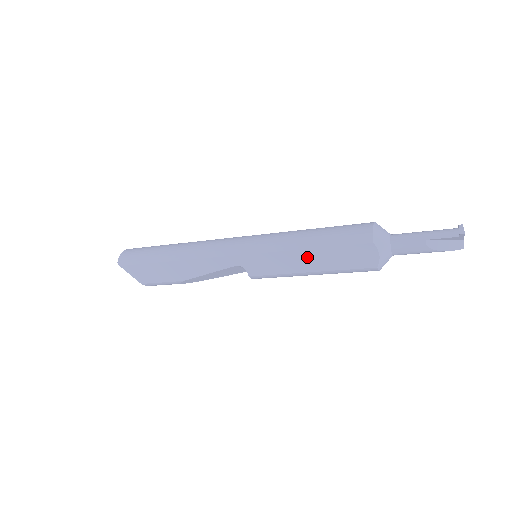
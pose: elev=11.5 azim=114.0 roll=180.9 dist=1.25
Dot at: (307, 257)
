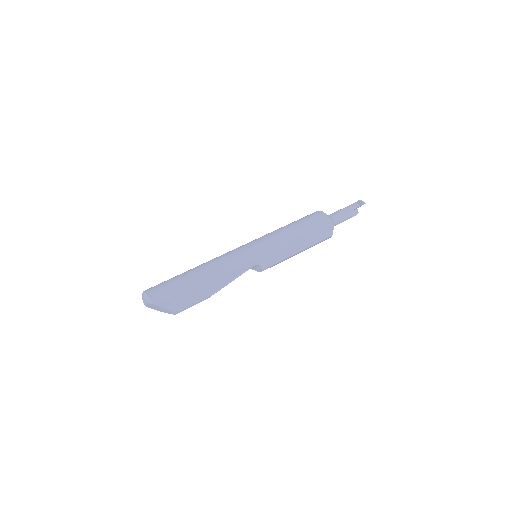
Dot at: (298, 242)
